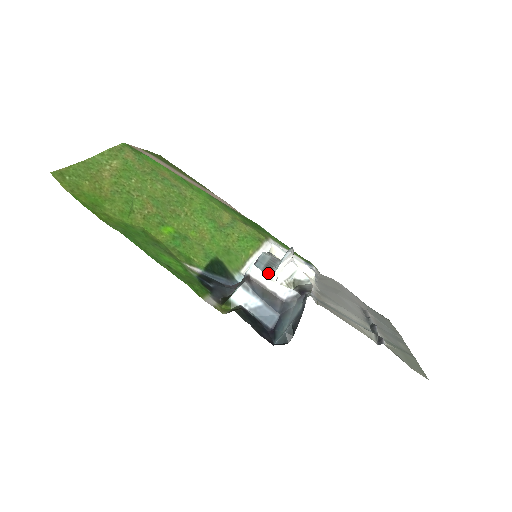
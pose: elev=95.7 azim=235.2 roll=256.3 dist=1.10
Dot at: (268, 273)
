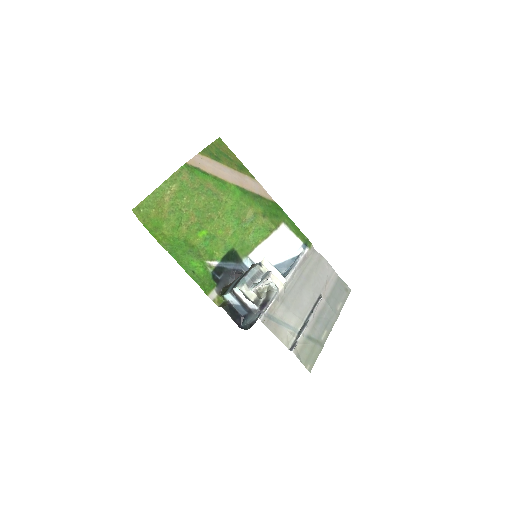
Dot at: (251, 284)
